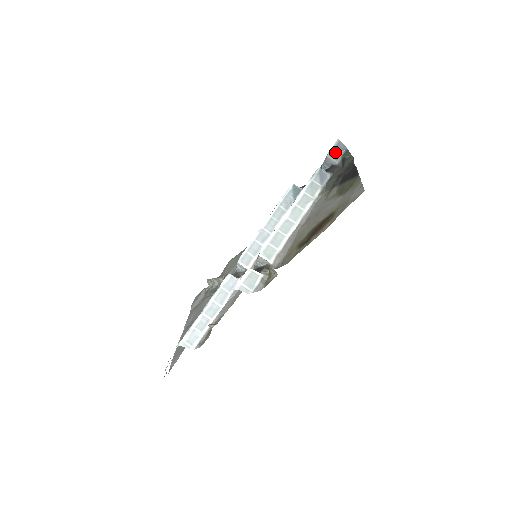
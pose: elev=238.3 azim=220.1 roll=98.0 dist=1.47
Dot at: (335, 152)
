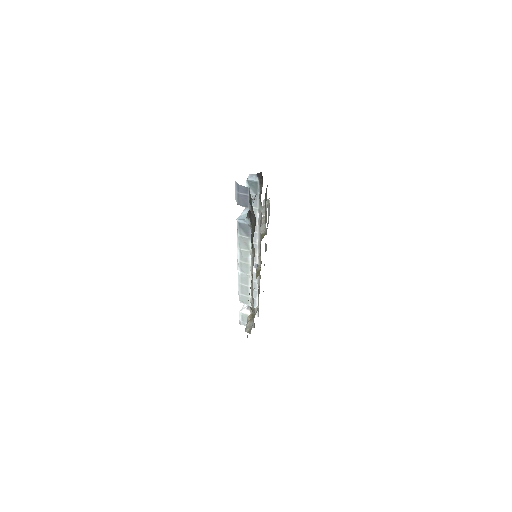
Dot at: (240, 199)
